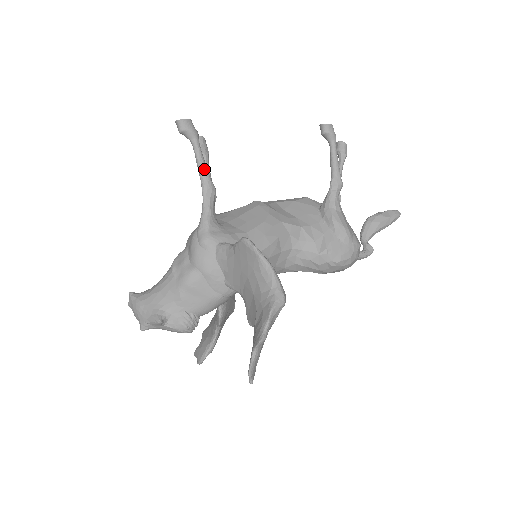
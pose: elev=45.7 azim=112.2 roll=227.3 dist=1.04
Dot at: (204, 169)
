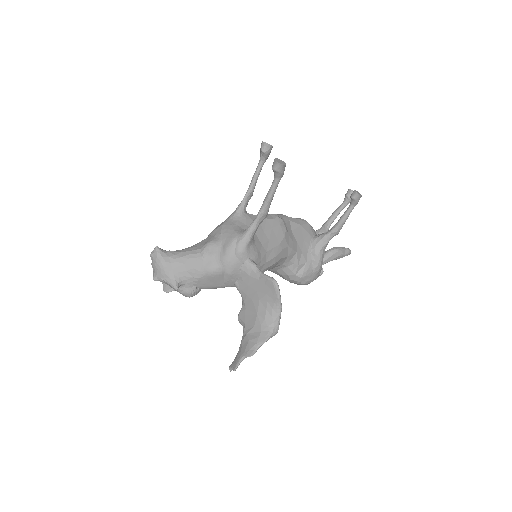
Dot at: (270, 202)
